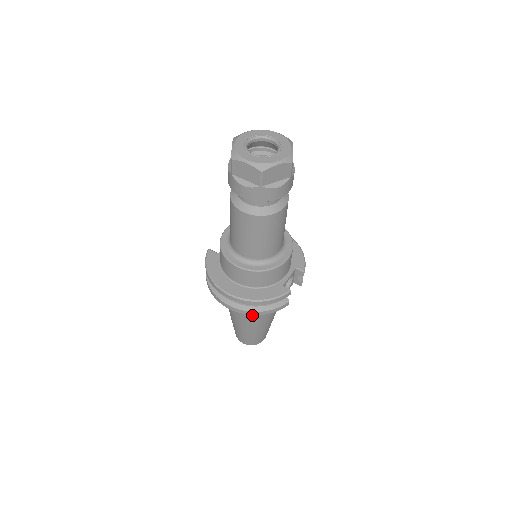
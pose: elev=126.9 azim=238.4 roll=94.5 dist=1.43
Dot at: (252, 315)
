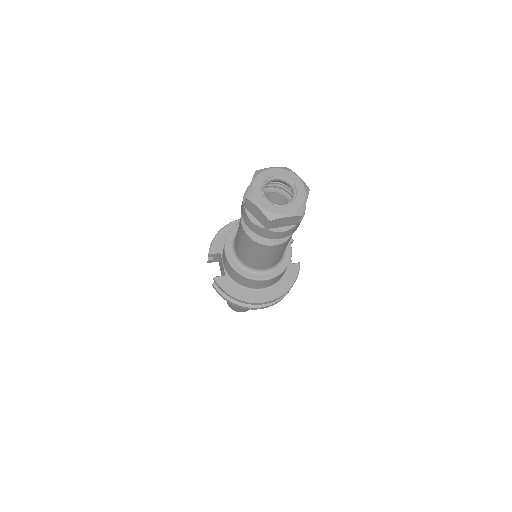
Dot at: occluded
